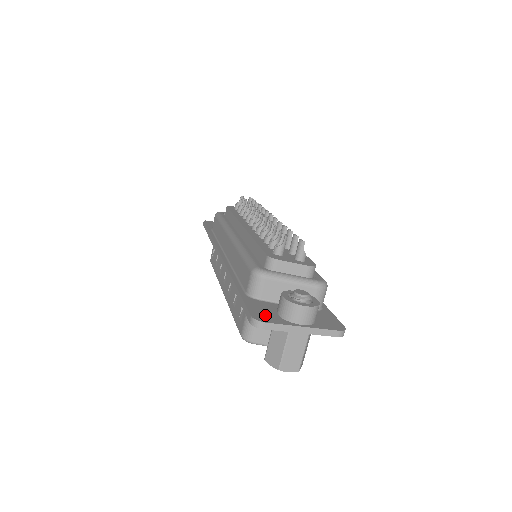
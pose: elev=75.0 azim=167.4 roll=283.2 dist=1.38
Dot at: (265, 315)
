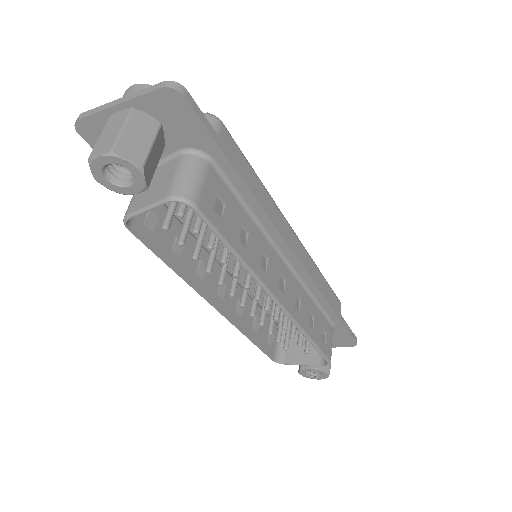
Dot at: occluded
